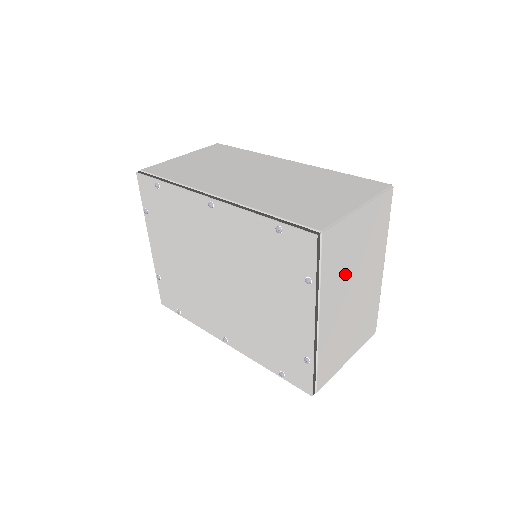
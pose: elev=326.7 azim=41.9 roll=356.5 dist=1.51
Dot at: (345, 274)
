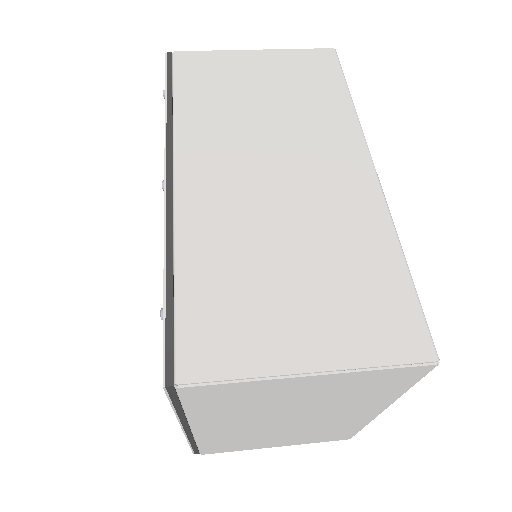
Dot at: (261, 411)
